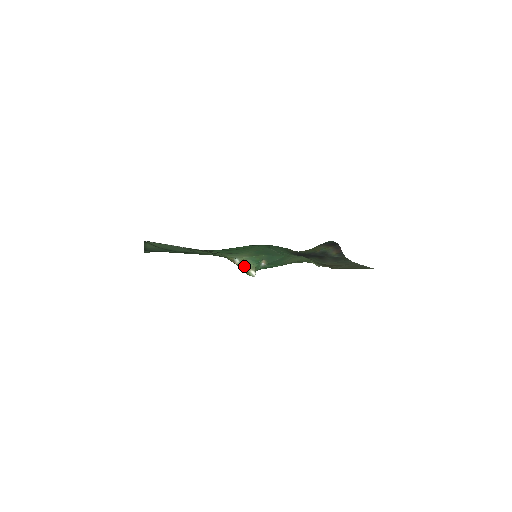
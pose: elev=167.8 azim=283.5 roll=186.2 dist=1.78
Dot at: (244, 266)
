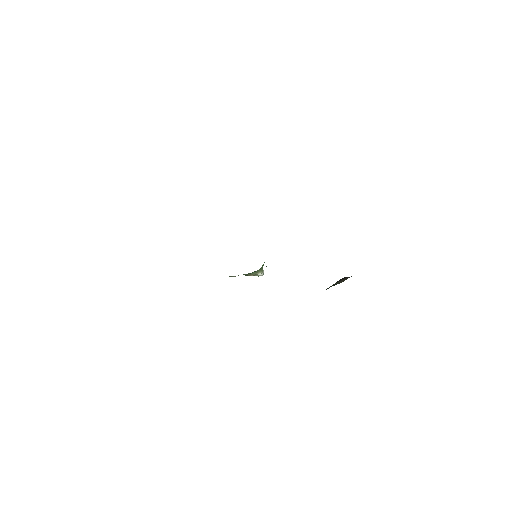
Dot at: (245, 275)
